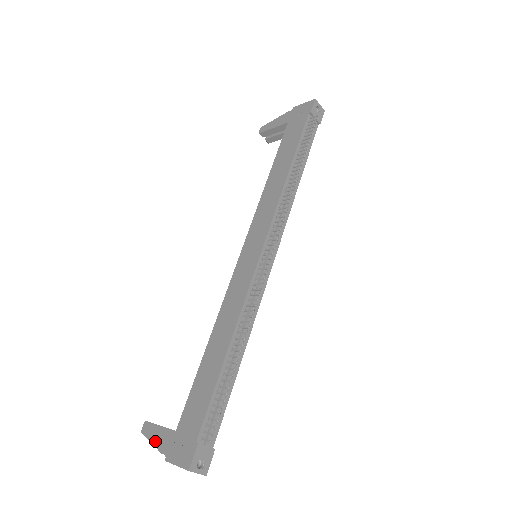
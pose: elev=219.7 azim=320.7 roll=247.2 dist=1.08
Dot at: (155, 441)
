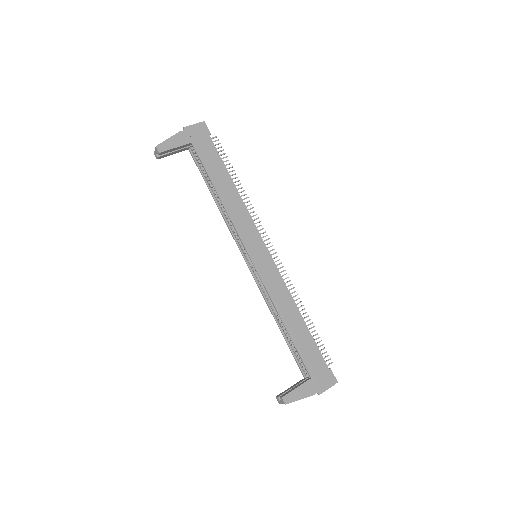
Dot at: (303, 396)
